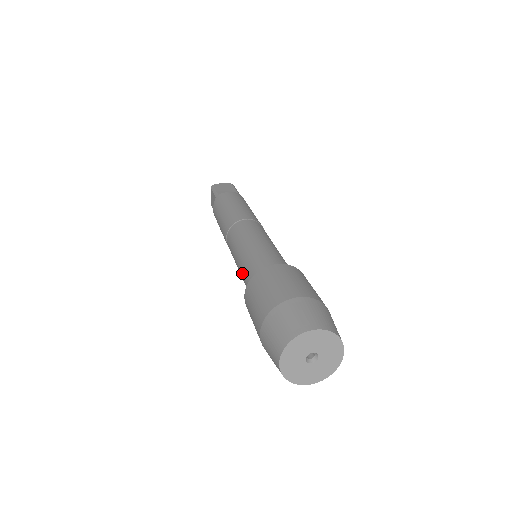
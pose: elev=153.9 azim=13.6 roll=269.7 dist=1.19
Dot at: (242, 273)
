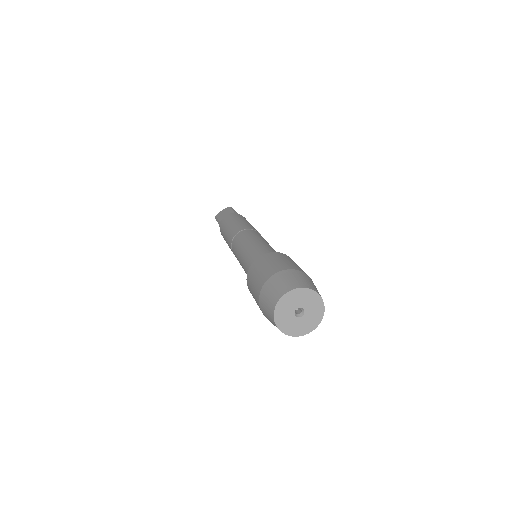
Dot at: occluded
